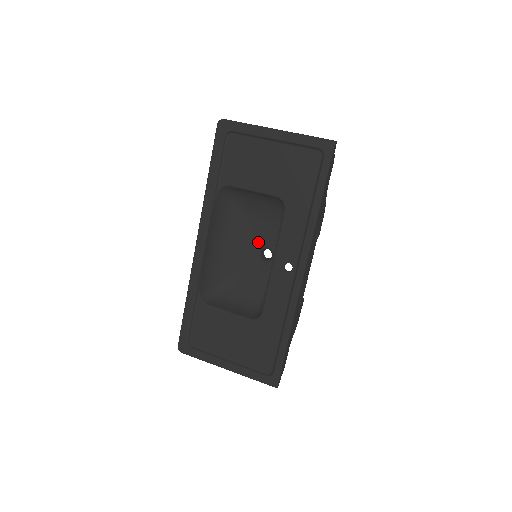
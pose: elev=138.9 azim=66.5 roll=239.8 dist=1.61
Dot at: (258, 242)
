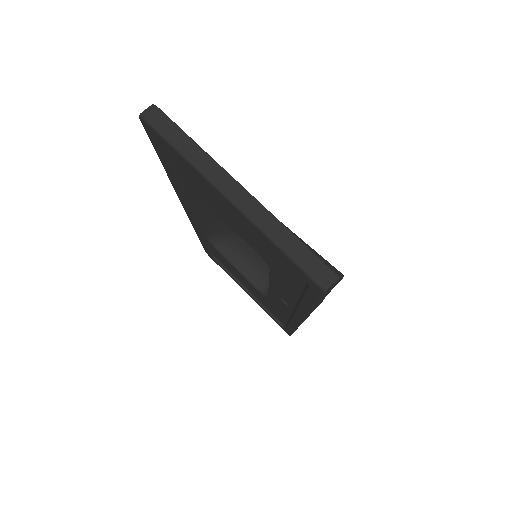
Dot at: occluded
